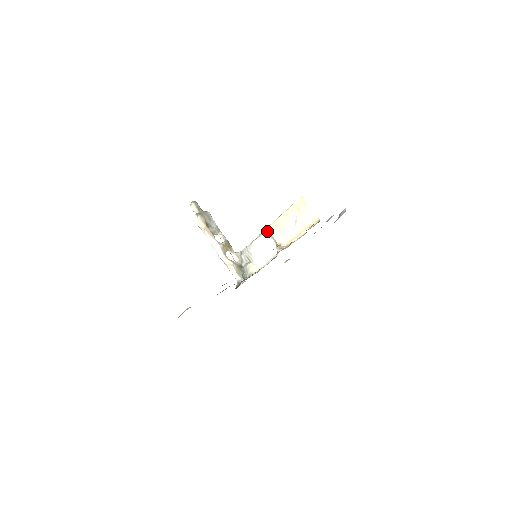
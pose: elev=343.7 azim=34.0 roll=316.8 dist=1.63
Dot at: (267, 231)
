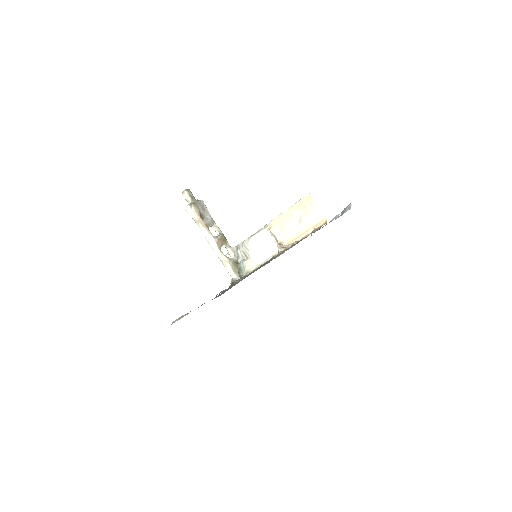
Dot at: (267, 227)
